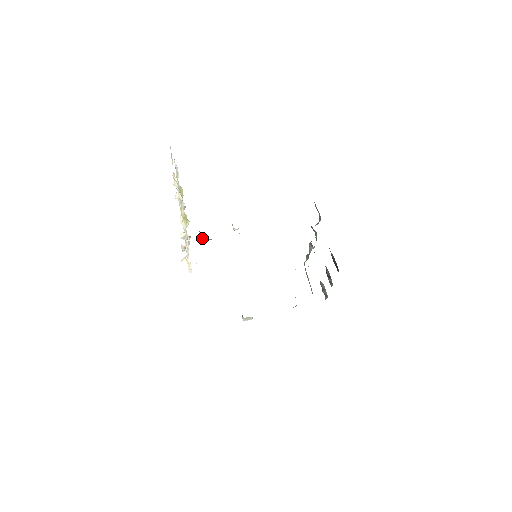
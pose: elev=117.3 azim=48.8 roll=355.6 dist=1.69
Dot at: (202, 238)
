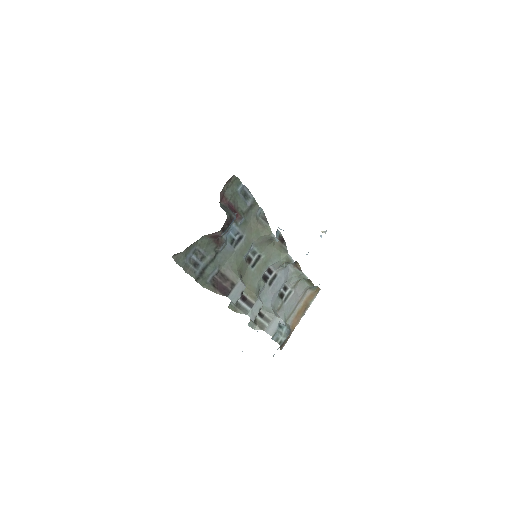
Dot at: occluded
